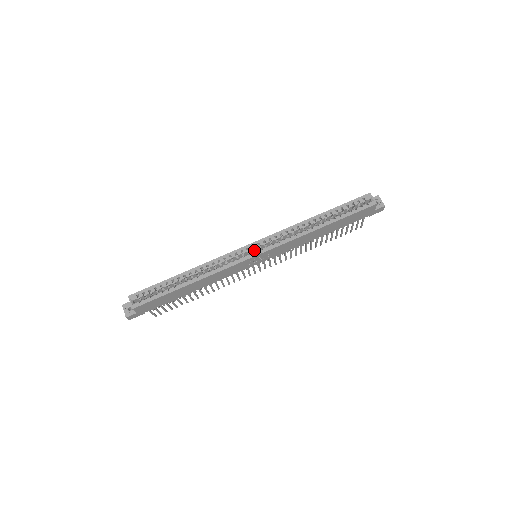
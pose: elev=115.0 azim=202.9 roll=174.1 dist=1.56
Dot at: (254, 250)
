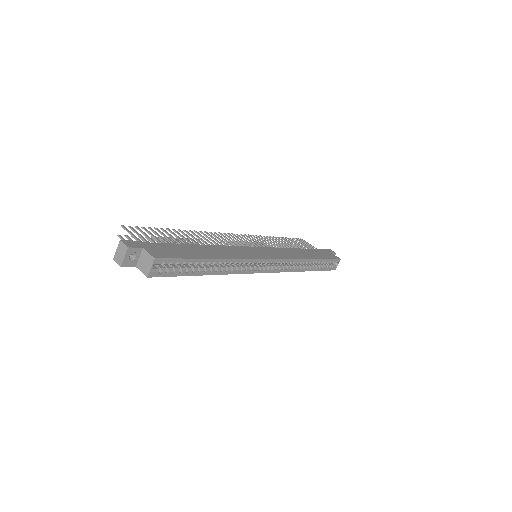
Dot at: occluded
